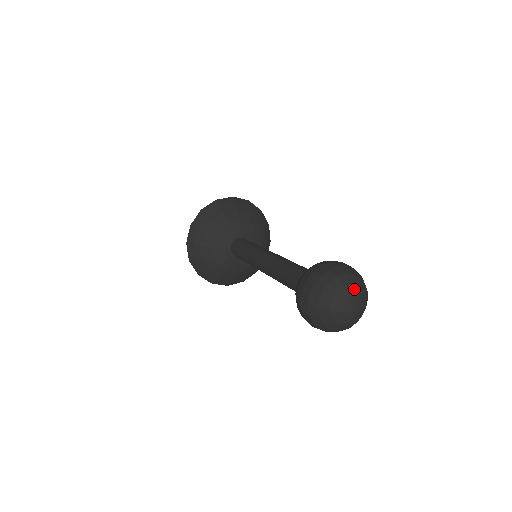
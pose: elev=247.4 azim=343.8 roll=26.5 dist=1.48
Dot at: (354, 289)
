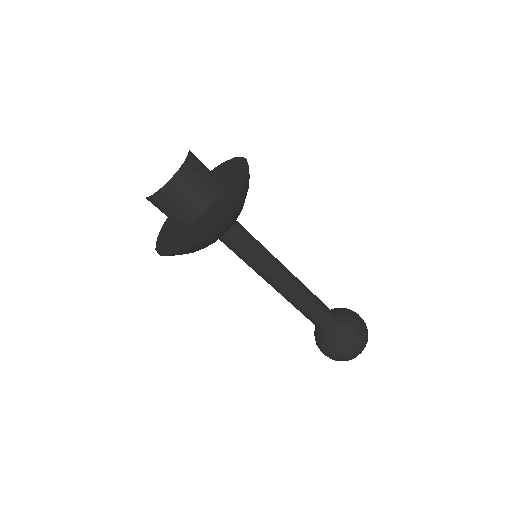
Dot at: occluded
